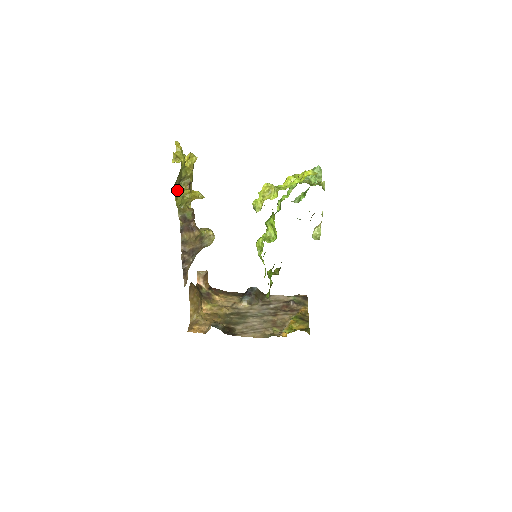
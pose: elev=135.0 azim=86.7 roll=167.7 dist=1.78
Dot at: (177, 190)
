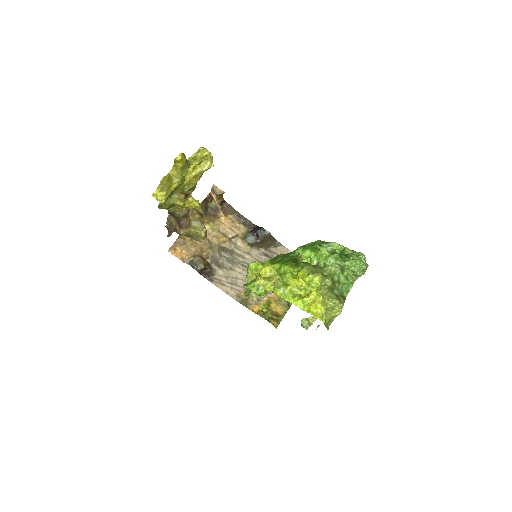
Dot at: occluded
